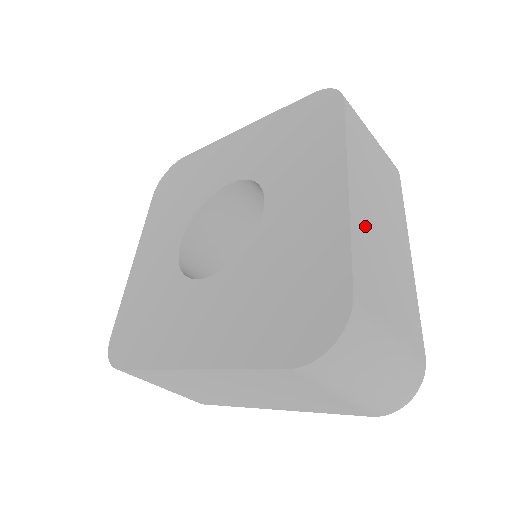
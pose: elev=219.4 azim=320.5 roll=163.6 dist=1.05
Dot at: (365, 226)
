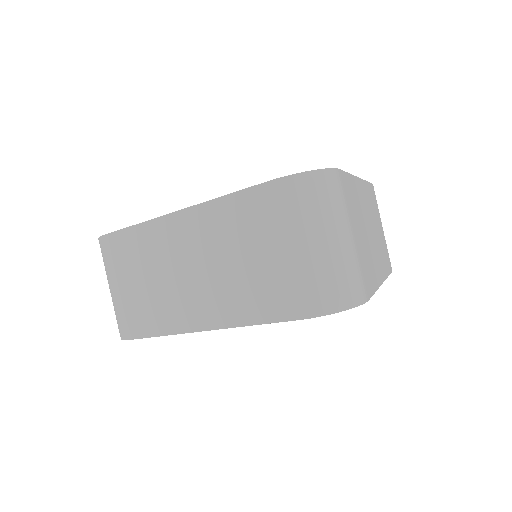
Dot at: (359, 199)
